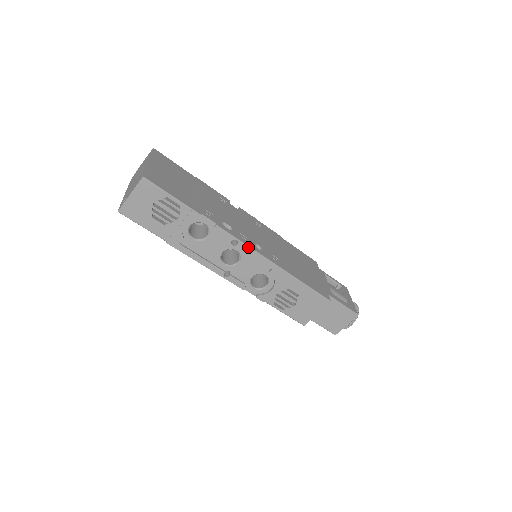
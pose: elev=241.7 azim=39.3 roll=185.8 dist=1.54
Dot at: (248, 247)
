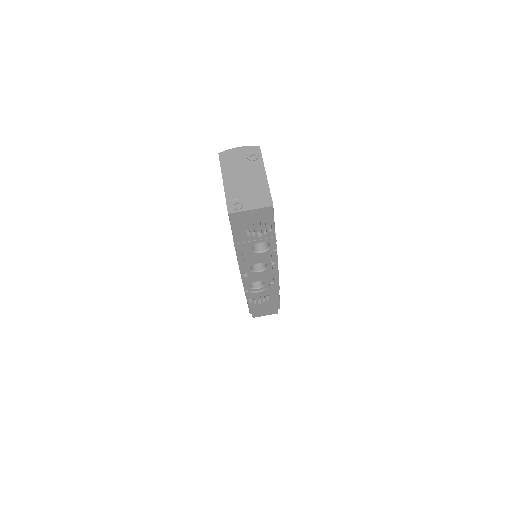
Dot at: (277, 268)
